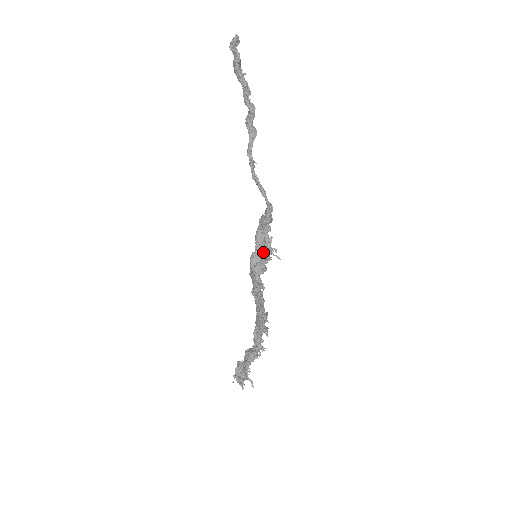
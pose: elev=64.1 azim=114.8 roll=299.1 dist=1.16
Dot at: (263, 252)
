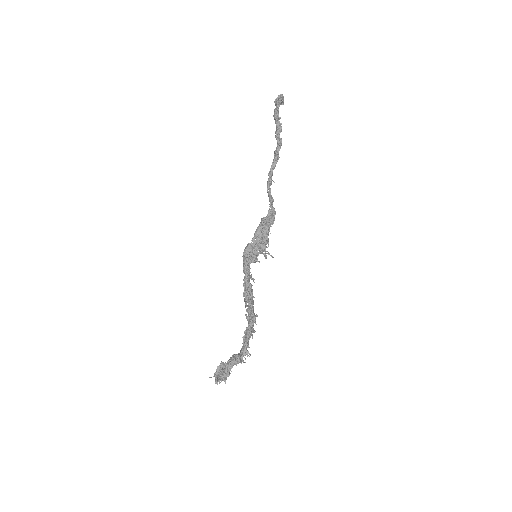
Dot at: (258, 245)
